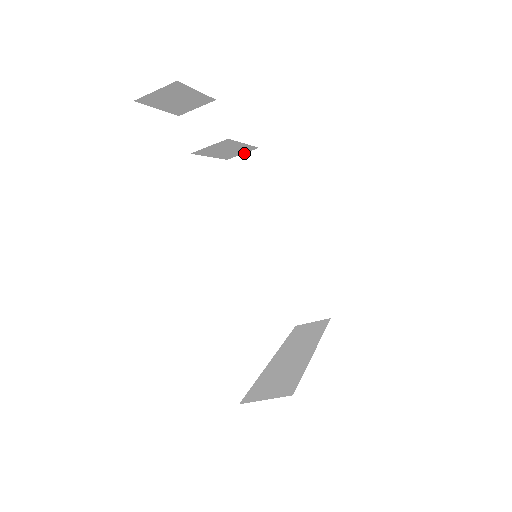
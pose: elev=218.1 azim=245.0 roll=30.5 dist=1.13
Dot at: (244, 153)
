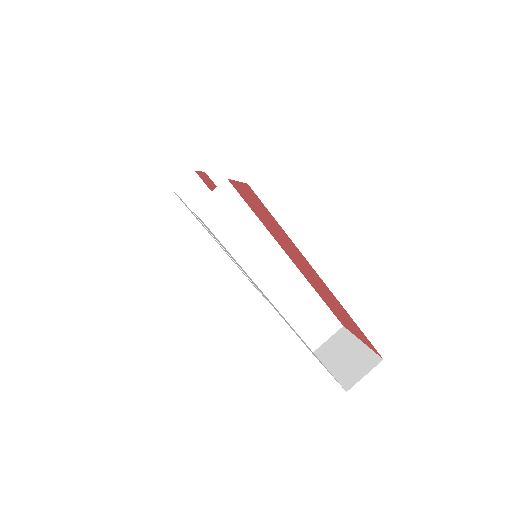
Dot at: occluded
